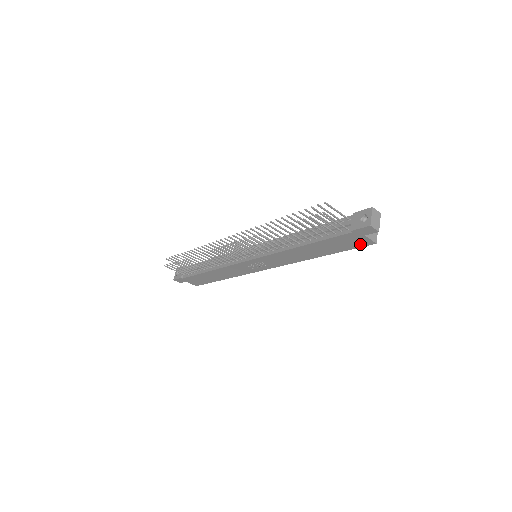
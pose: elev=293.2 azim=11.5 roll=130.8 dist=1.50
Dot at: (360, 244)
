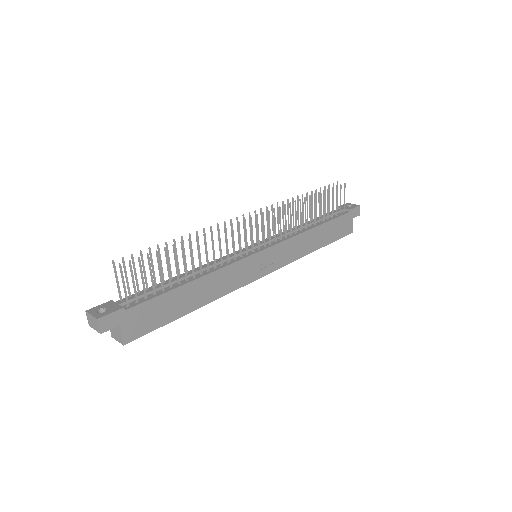
Dot at: (346, 232)
